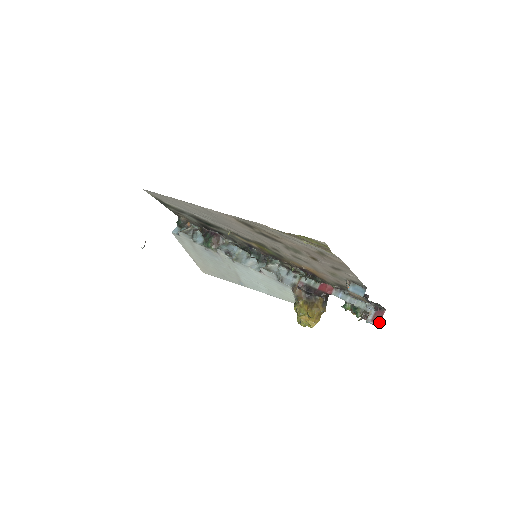
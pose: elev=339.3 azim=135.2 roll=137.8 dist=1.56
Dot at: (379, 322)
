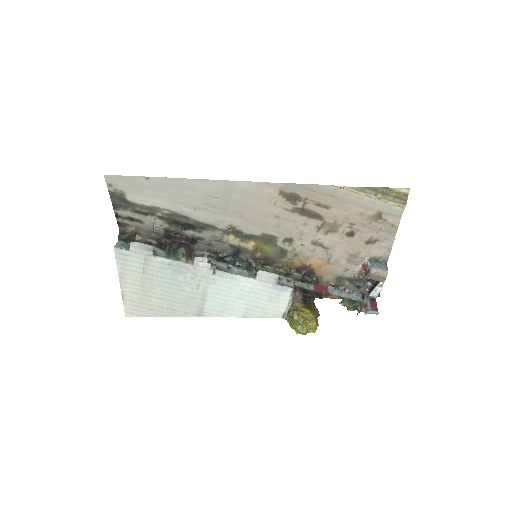
Dot at: occluded
